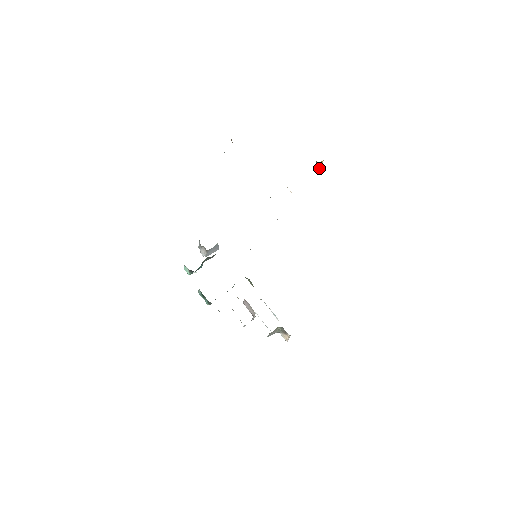
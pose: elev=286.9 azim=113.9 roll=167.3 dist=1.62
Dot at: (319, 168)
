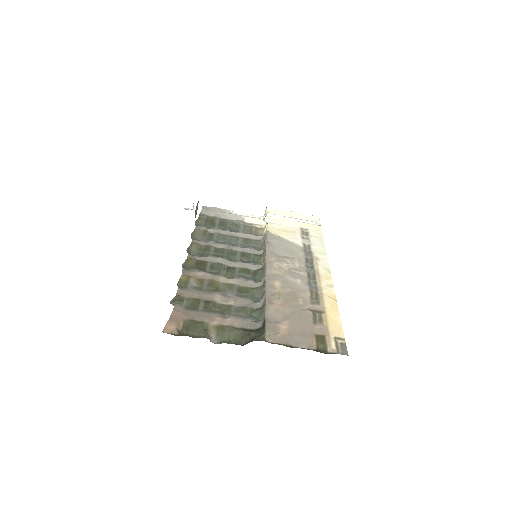
Dot at: (279, 298)
